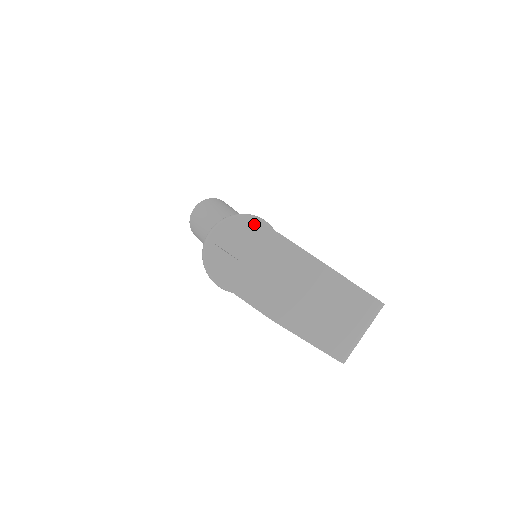
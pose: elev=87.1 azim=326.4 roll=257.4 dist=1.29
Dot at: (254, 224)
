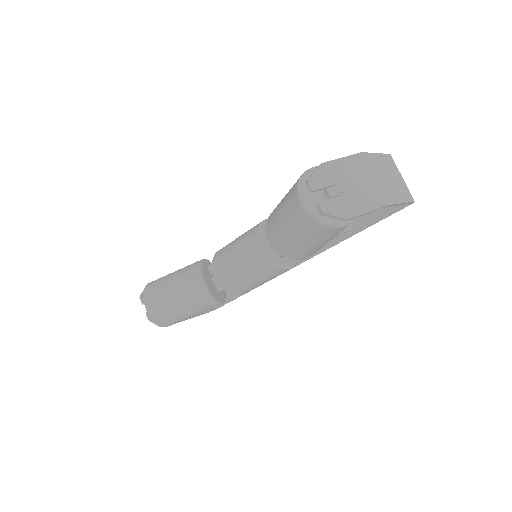
Dot at: (321, 168)
